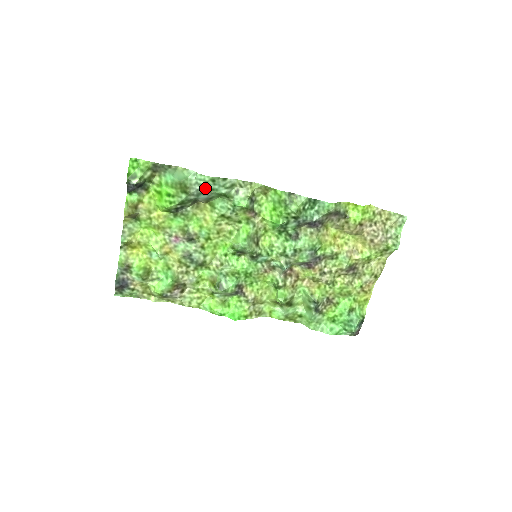
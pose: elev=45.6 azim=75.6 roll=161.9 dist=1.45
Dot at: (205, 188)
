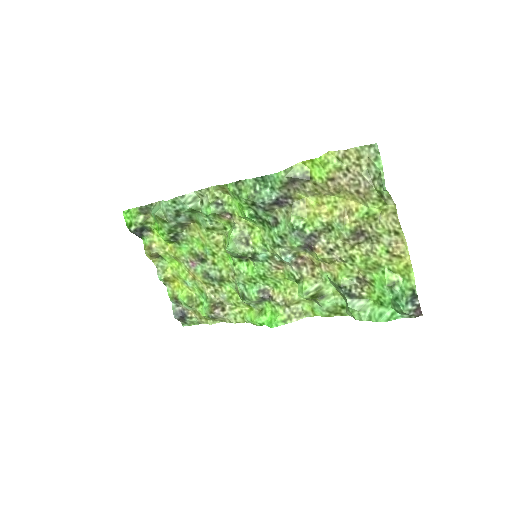
Dot at: (174, 211)
